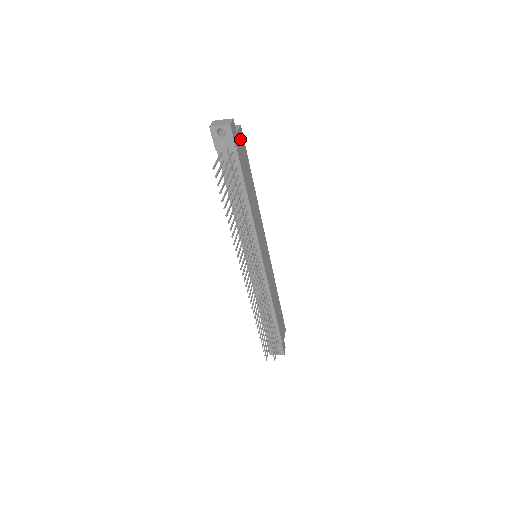
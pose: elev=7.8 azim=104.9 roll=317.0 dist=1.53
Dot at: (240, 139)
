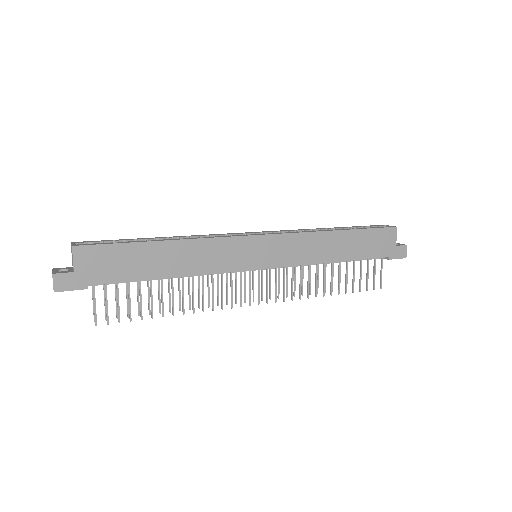
Dot at: (87, 261)
